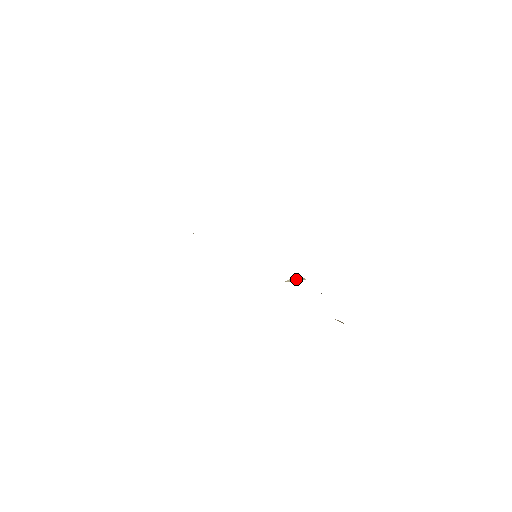
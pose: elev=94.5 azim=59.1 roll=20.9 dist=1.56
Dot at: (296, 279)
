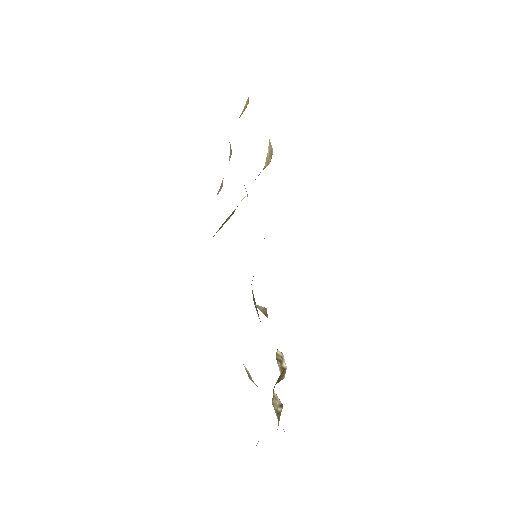
Dot at: (263, 310)
